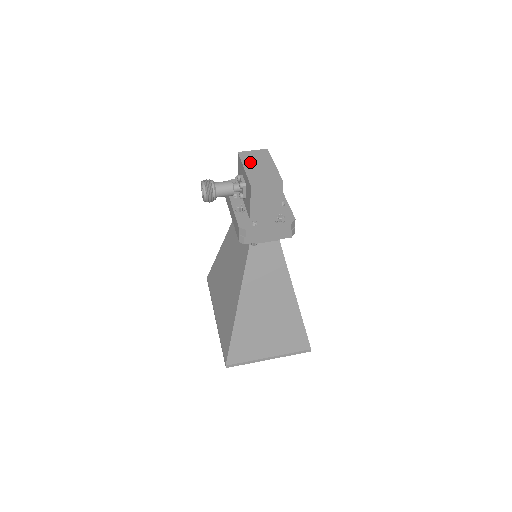
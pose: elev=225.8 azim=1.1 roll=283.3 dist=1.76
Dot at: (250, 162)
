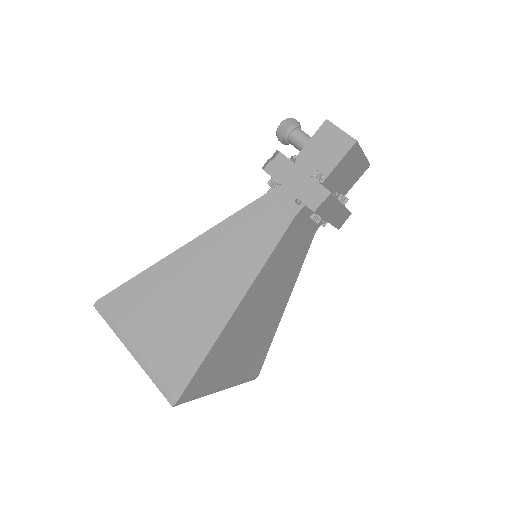
Dot at: occluded
